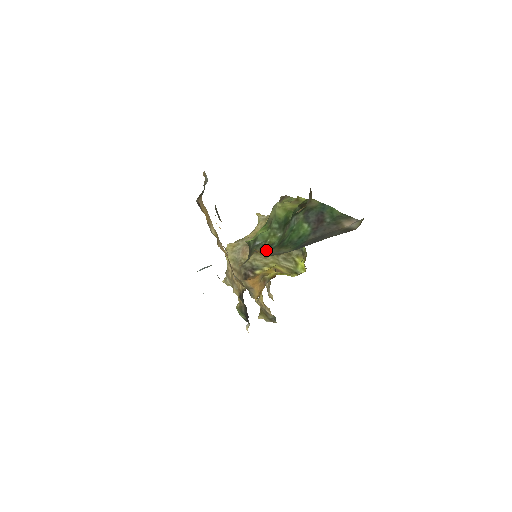
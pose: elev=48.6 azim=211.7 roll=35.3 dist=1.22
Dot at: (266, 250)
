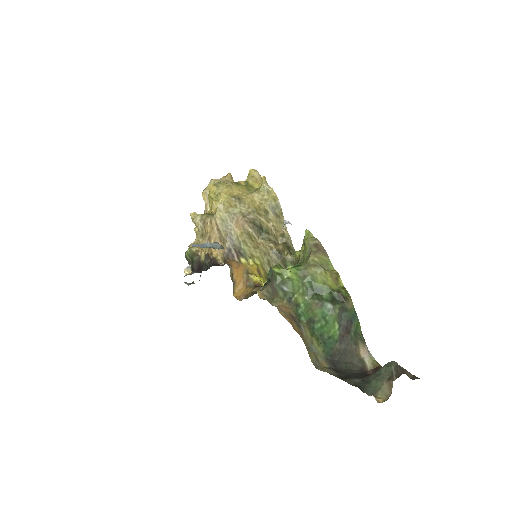
Dot at: (297, 318)
